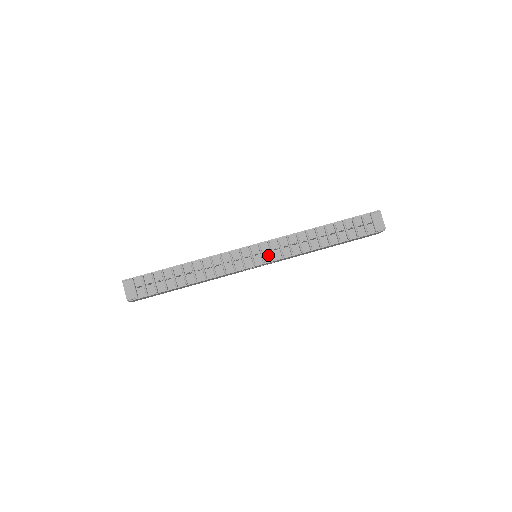
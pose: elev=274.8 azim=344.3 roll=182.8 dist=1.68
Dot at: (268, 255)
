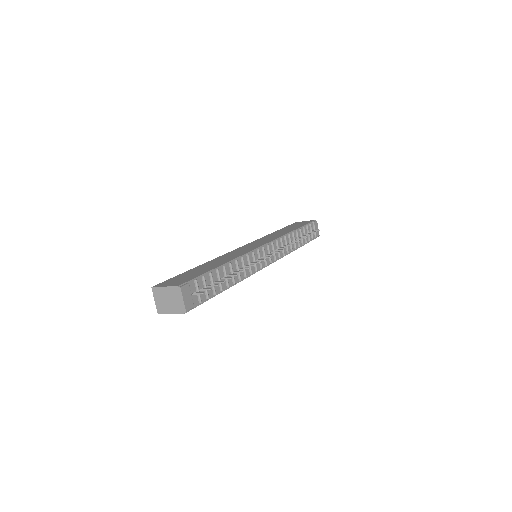
Dot at: (272, 256)
